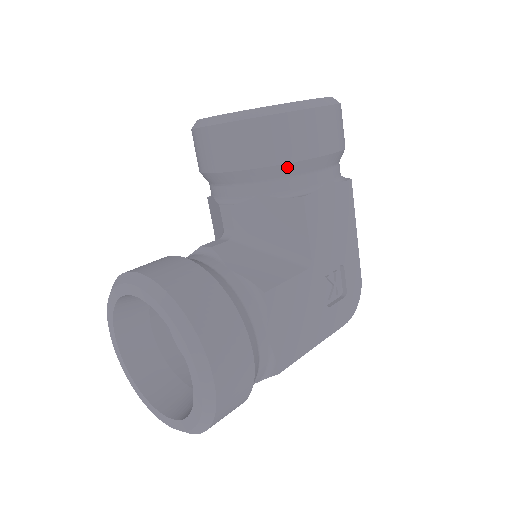
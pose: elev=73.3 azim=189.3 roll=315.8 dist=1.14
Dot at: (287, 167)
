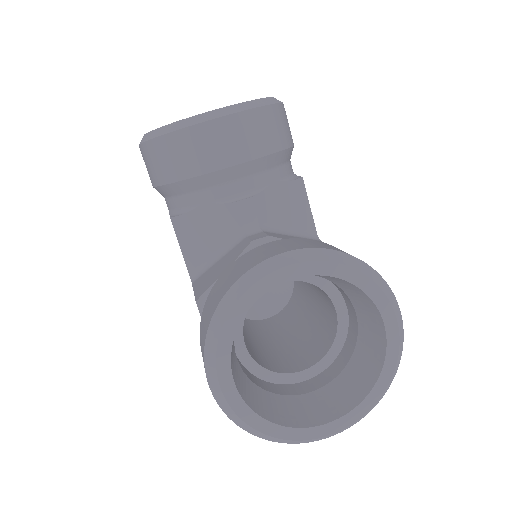
Dot at: (288, 152)
